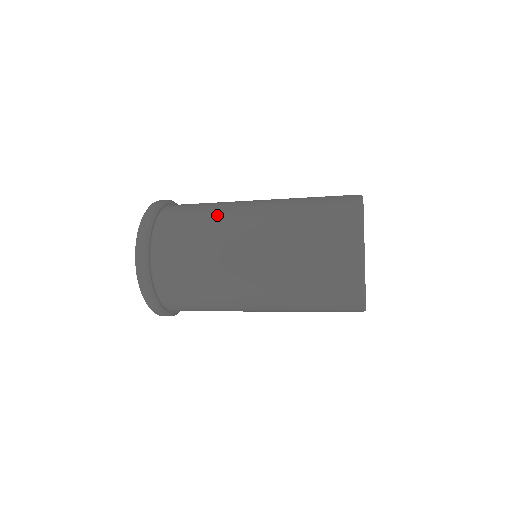
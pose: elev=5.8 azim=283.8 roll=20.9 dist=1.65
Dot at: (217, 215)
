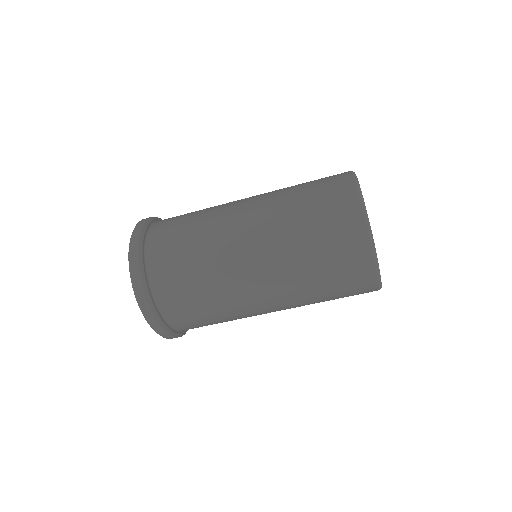
Dot at: (209, 218)
